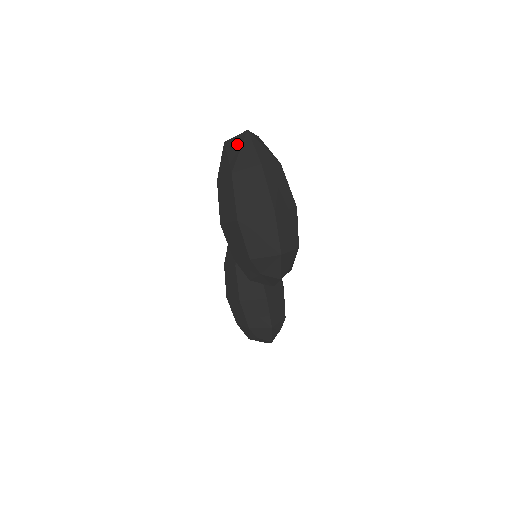
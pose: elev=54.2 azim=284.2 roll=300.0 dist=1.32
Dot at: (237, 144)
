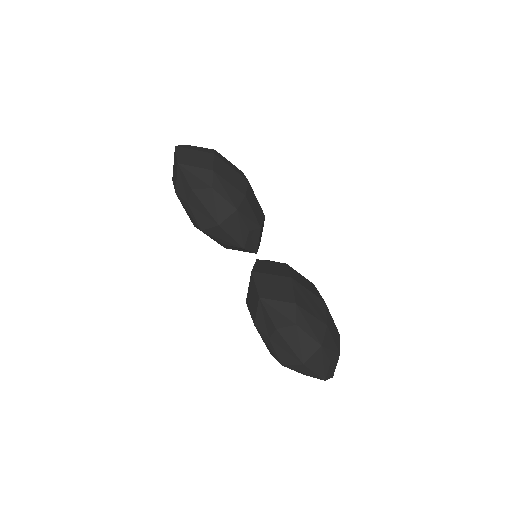
Dot at: occluded
